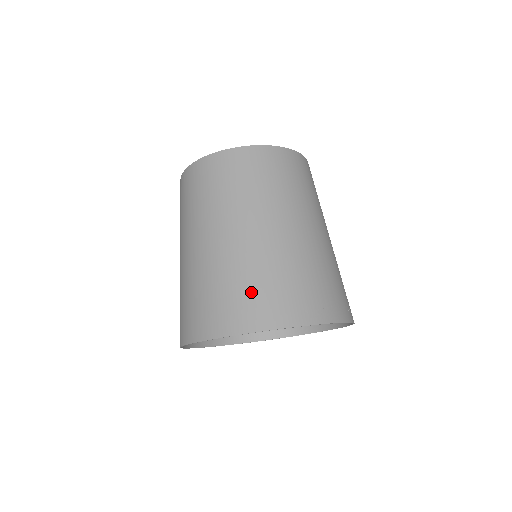
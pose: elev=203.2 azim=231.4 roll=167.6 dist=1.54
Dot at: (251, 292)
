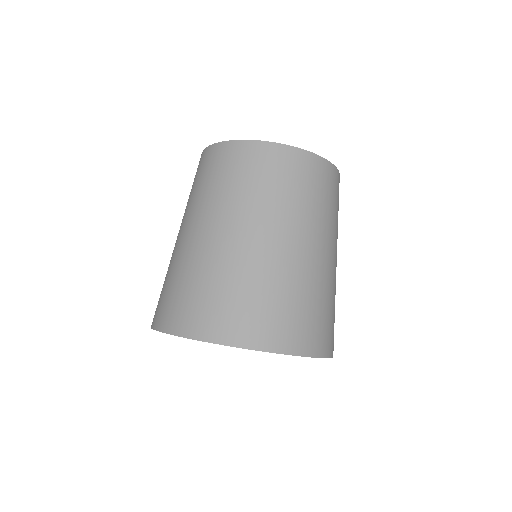
Dot at: (319, 317)
